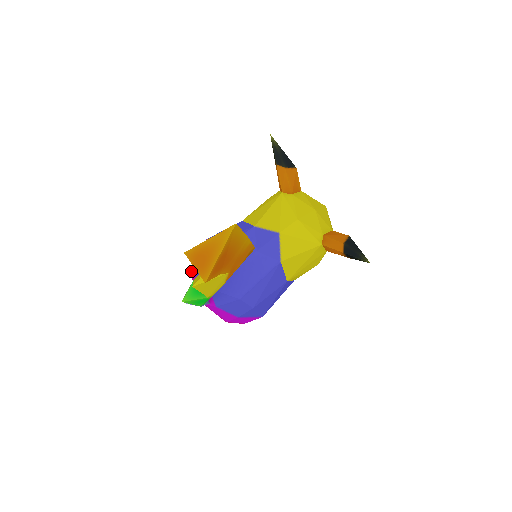
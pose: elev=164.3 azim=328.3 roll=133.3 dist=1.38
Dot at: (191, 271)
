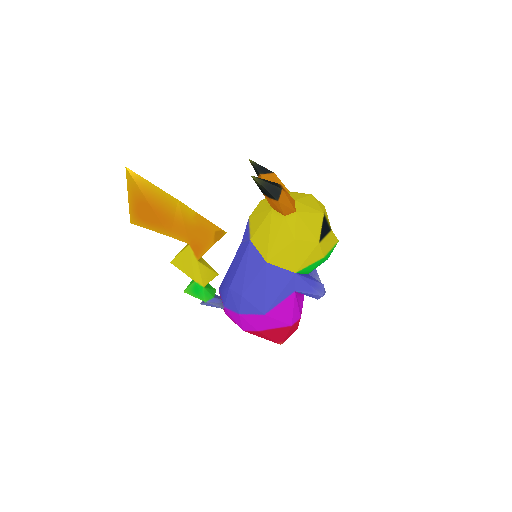
Dot at: occluded
